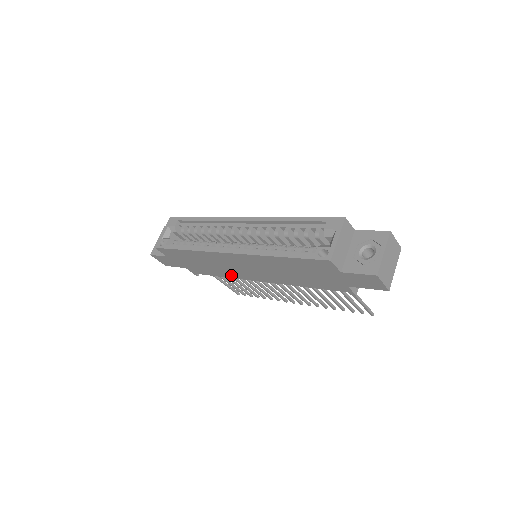
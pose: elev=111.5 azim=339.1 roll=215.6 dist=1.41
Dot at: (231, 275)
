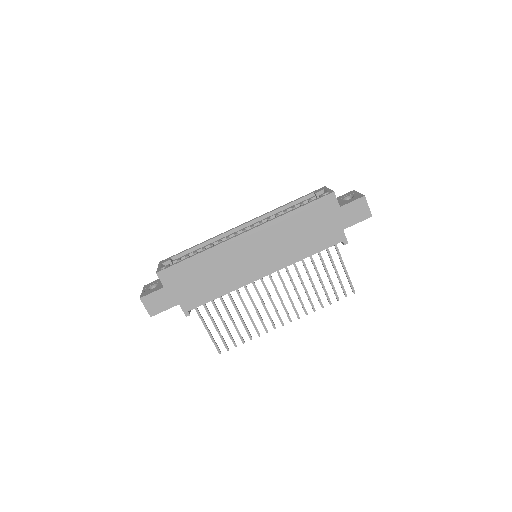
Dot at: (234, 284)
